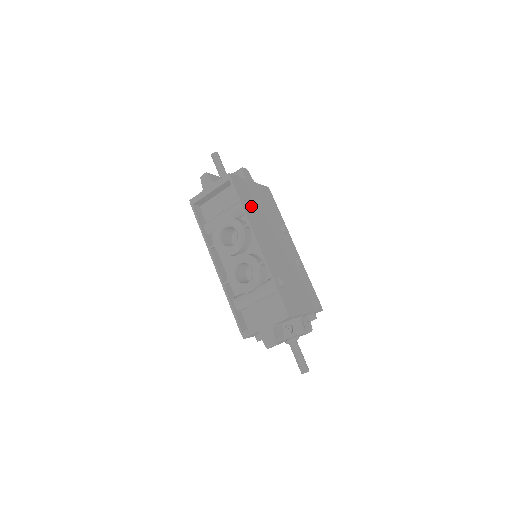
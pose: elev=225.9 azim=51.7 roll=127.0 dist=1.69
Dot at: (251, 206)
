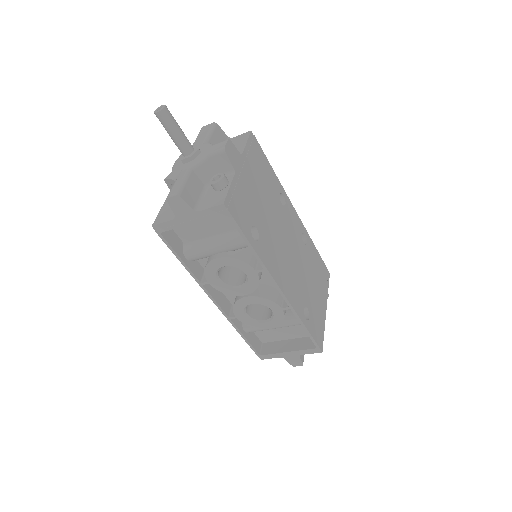
Dot at: (257, 227)
